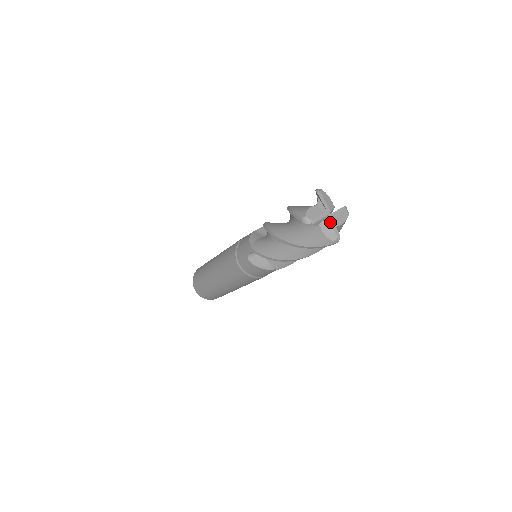
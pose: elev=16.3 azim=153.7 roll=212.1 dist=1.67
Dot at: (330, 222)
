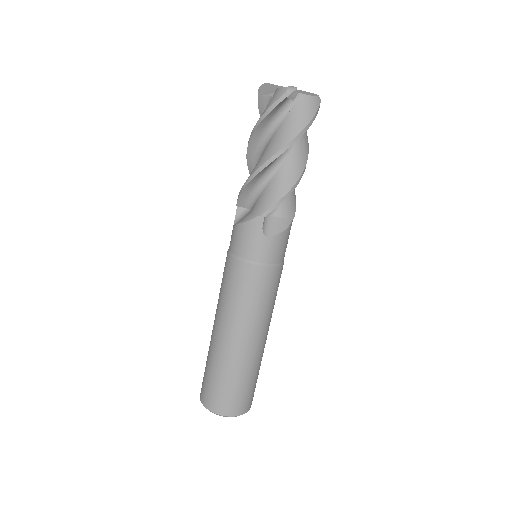
Dot at: occluded
